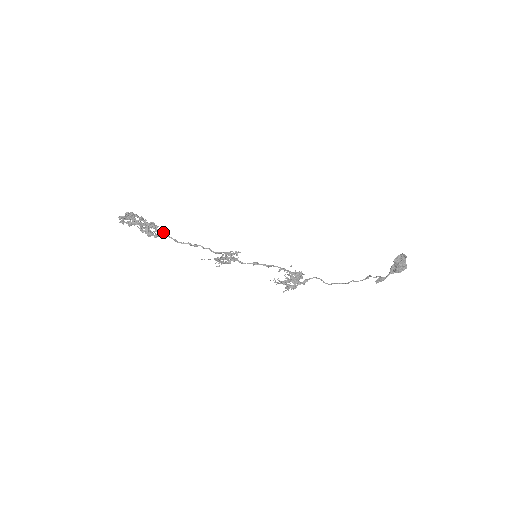
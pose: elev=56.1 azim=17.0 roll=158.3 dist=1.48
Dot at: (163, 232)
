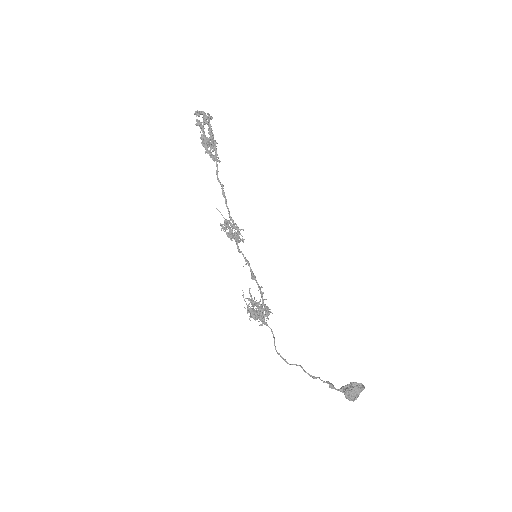
Dot at: (217, 154)
